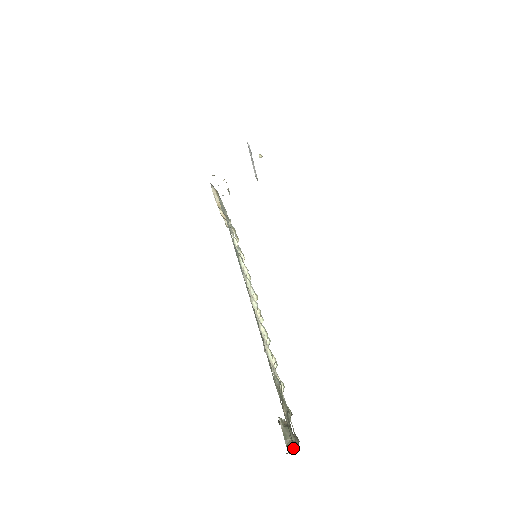
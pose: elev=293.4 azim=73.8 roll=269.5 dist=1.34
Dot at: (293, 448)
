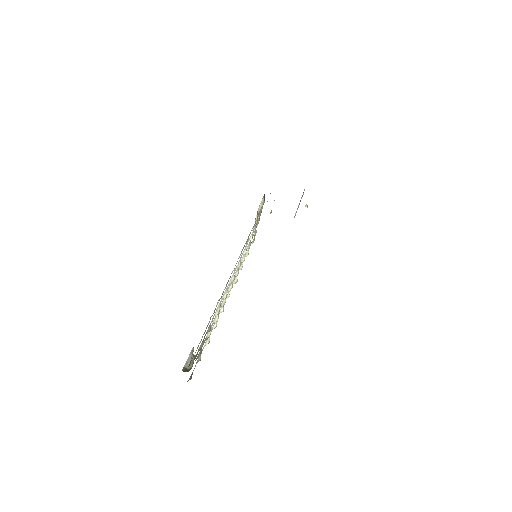
Dot at: (187, 371)
